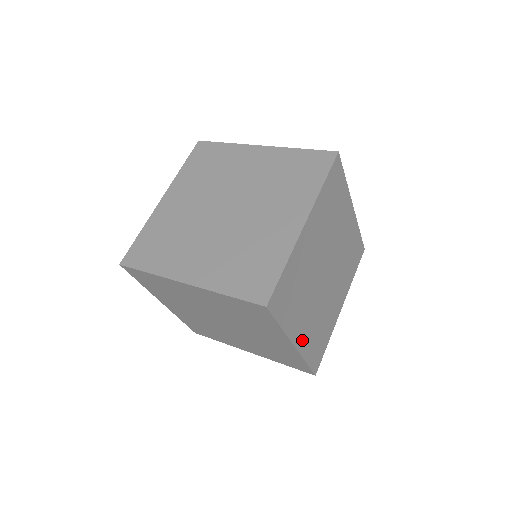
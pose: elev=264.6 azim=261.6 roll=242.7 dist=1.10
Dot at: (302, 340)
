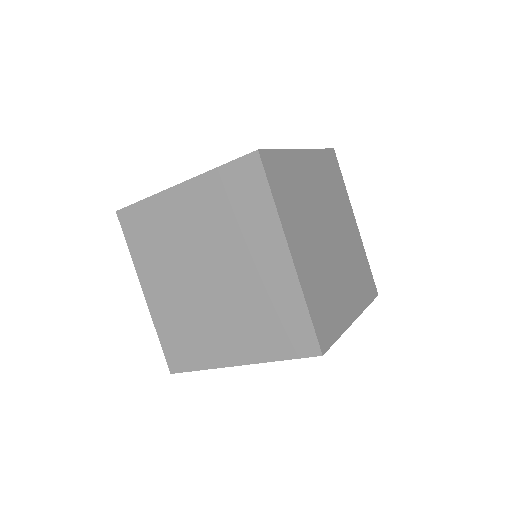
Dot at: (301, 264)
